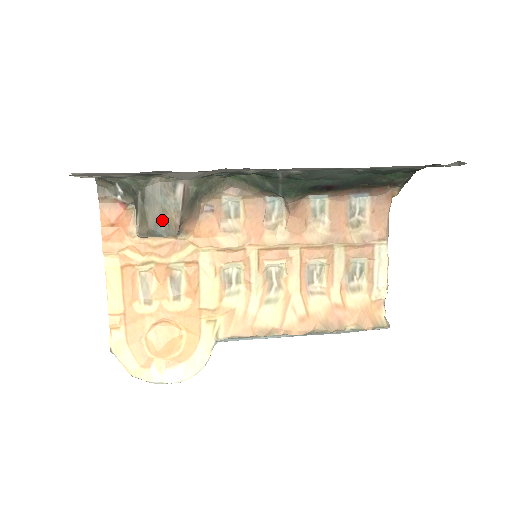
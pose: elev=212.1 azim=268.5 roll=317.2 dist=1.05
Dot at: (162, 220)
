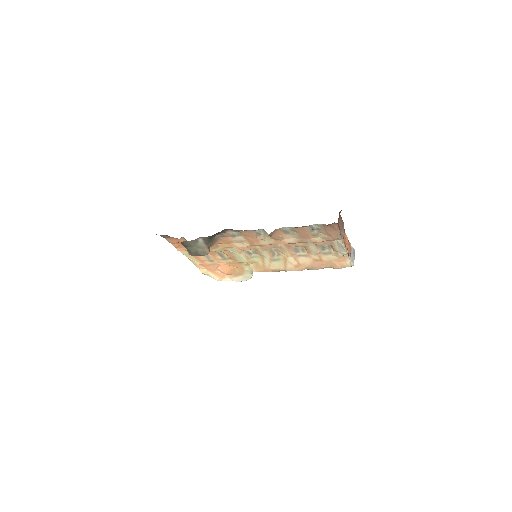
Dot at: (198, 252)
